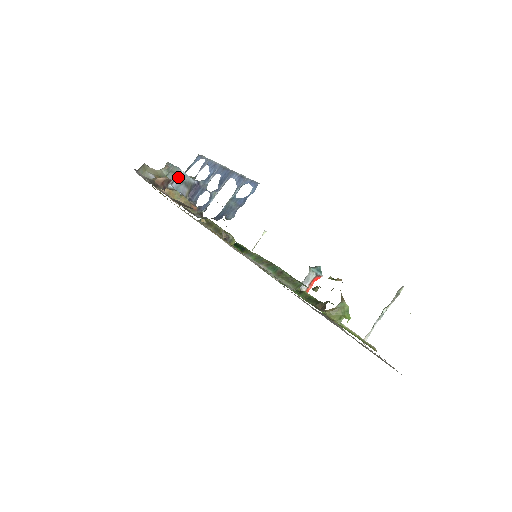
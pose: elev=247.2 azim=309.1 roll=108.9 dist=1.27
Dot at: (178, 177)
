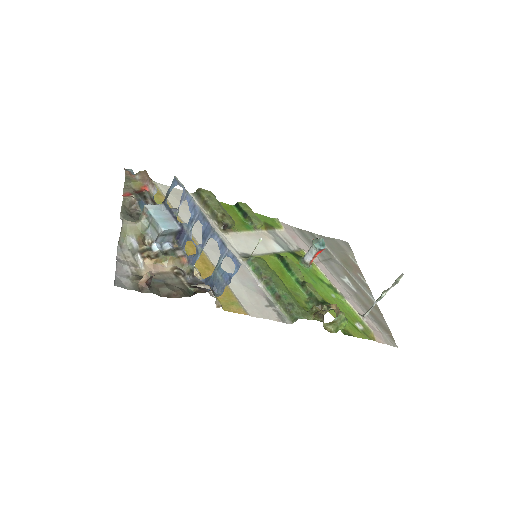
Dot at: (160, 235)
